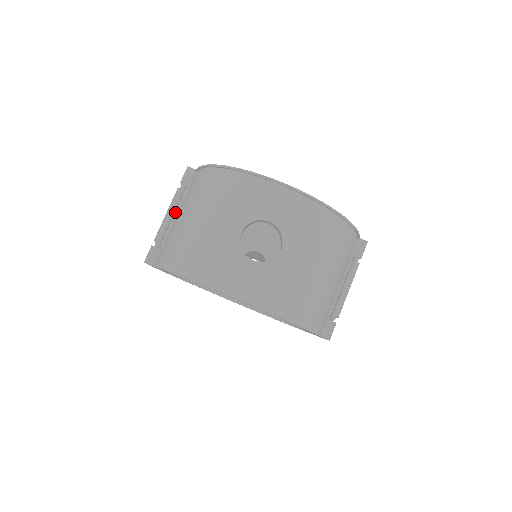
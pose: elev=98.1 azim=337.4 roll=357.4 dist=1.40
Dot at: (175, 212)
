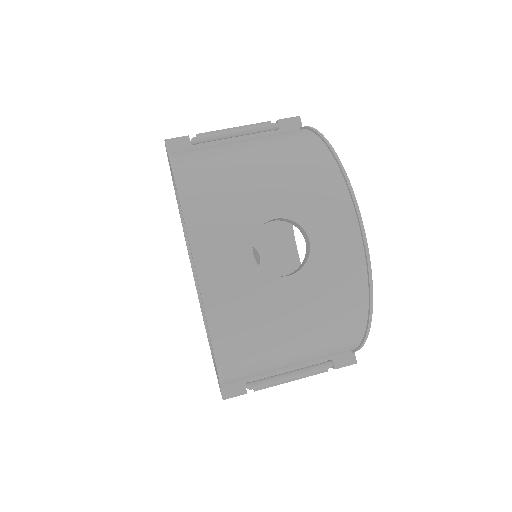
Dot at: (242, 136)
